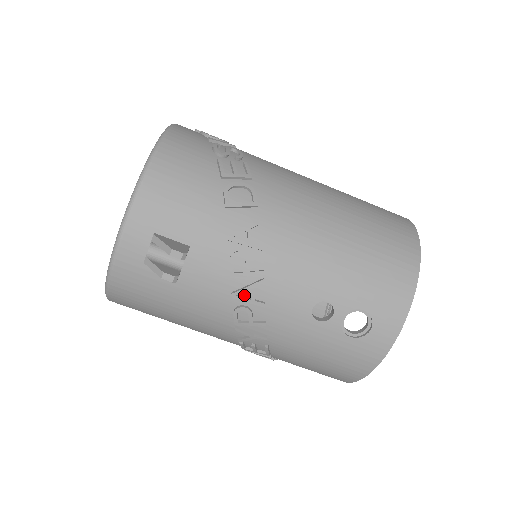
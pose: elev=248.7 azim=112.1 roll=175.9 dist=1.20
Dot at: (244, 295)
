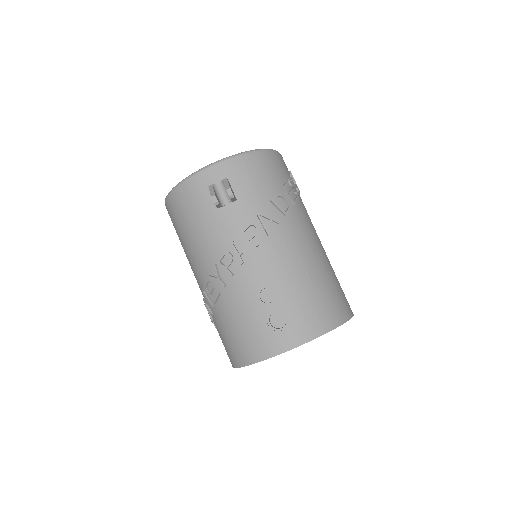
Dot at: (237, 248)
